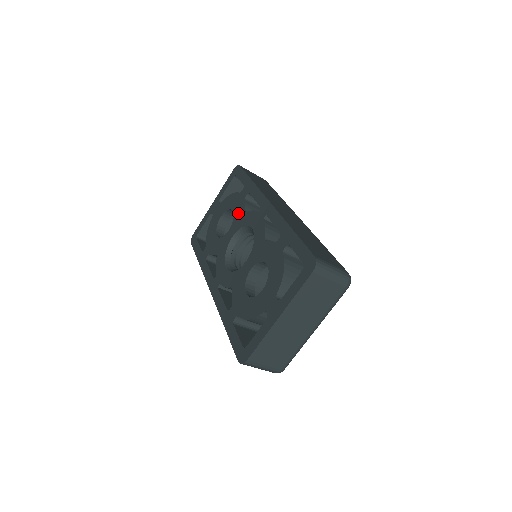
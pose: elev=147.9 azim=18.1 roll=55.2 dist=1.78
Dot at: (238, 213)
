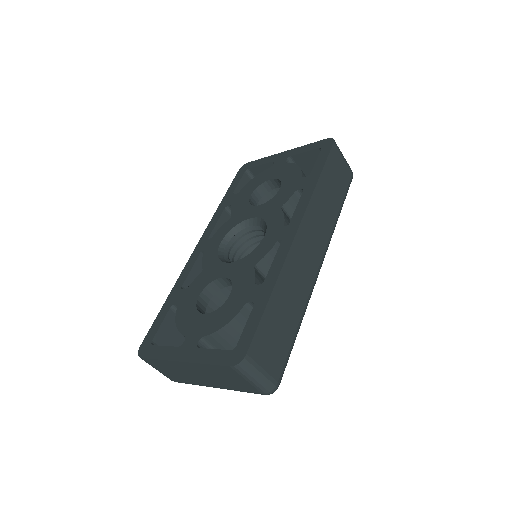
Dot at: (278, 199)
